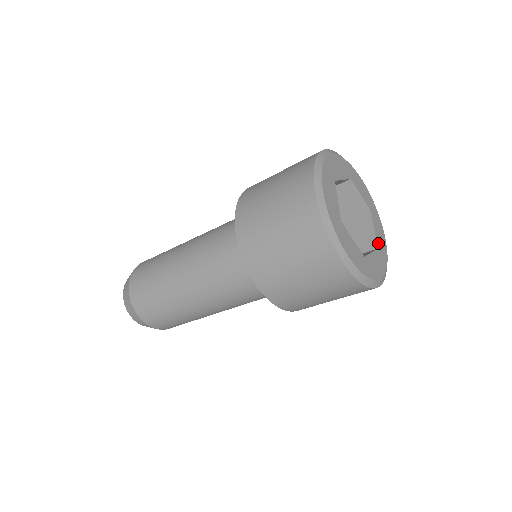
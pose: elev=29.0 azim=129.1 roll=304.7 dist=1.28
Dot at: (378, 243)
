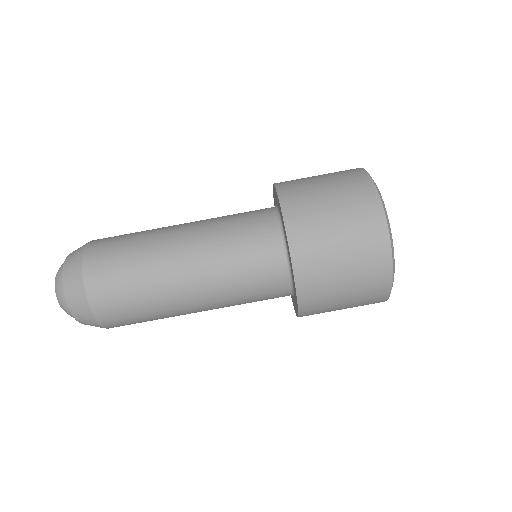
Dot at: occluded
